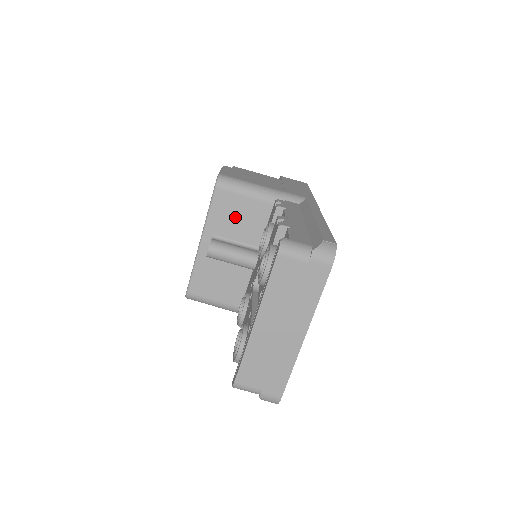
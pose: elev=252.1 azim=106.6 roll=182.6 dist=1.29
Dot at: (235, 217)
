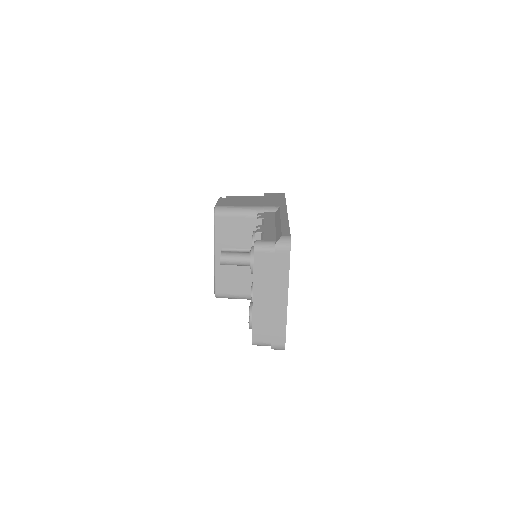
Dot at: (233, 233)
